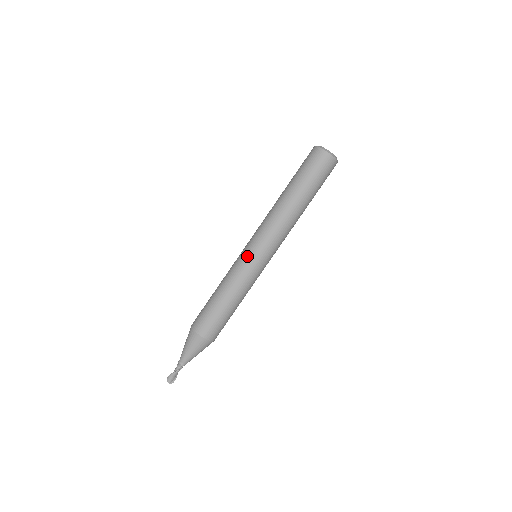
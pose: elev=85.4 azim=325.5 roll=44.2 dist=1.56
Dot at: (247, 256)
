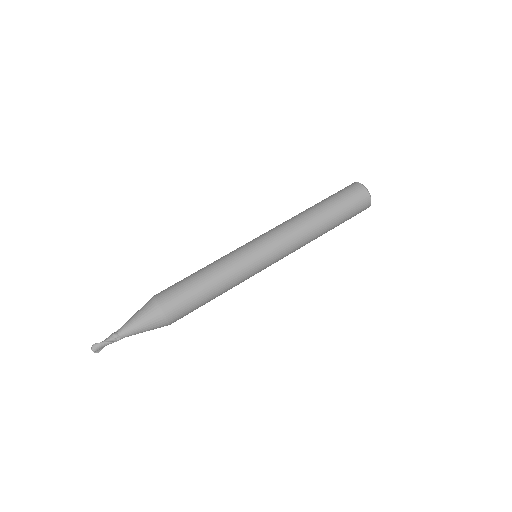
Dot at: (255, 256)
